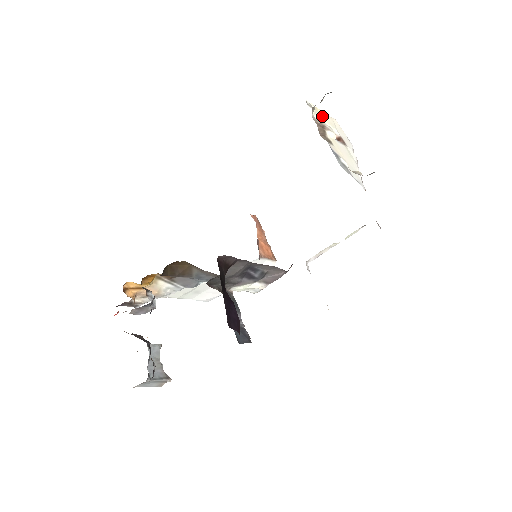
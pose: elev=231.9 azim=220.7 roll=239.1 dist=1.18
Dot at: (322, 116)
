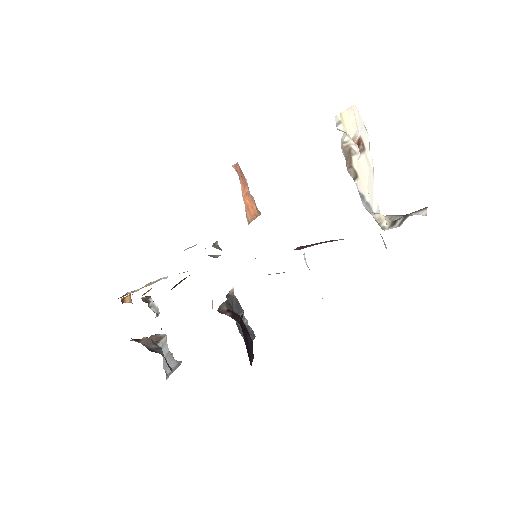
Dot at: (347, 123)
